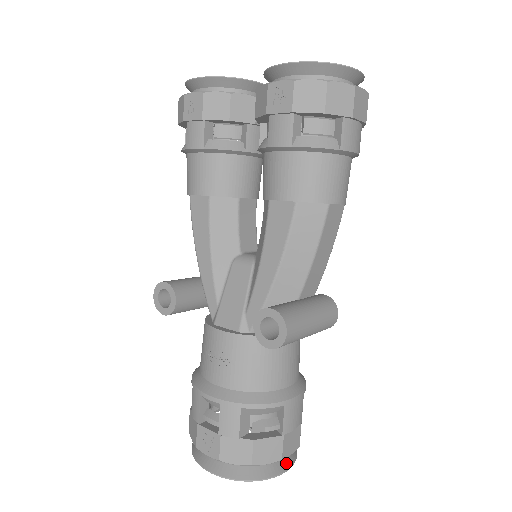
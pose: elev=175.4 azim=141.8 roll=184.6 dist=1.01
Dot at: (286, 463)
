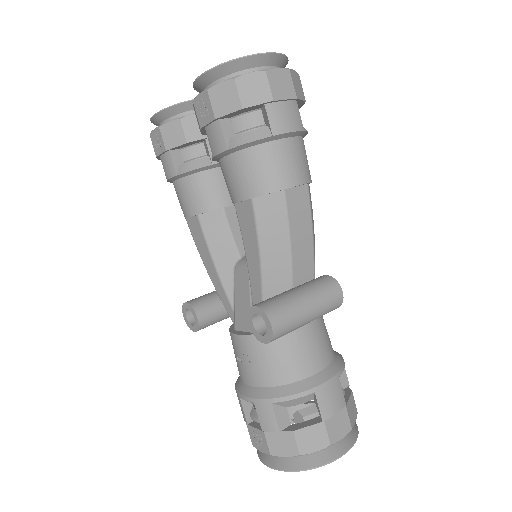
Dot at: (342, 447)
